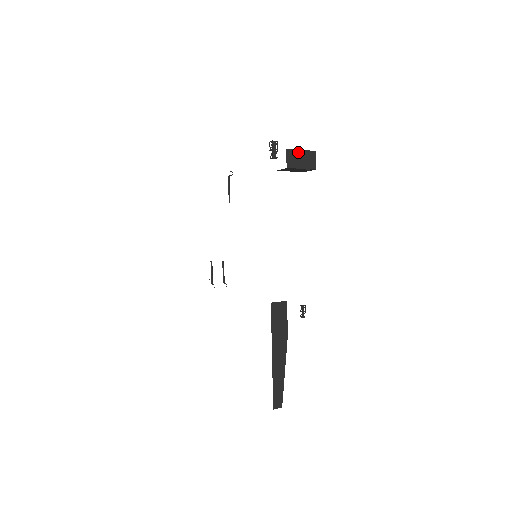
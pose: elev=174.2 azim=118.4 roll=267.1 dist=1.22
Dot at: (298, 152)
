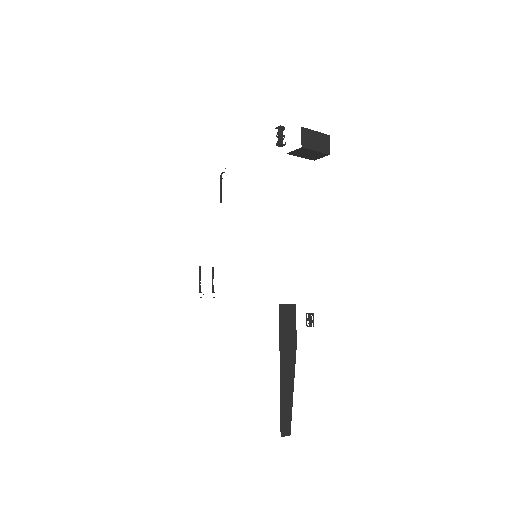
Dot at: (313, 133)
